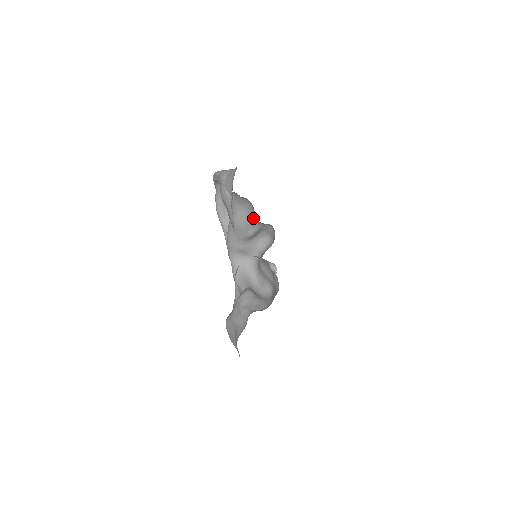
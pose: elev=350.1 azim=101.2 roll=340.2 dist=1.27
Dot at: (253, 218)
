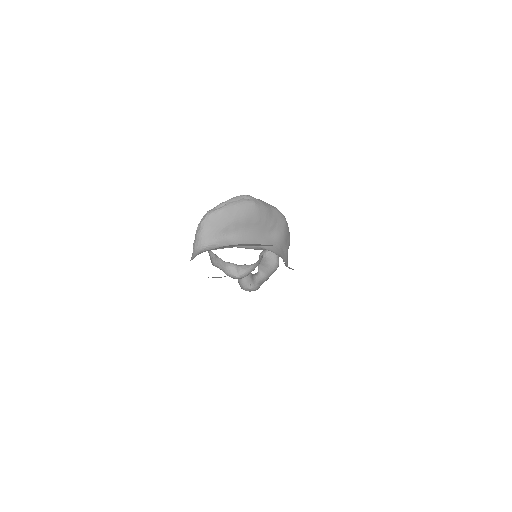
Dot at: occluded
